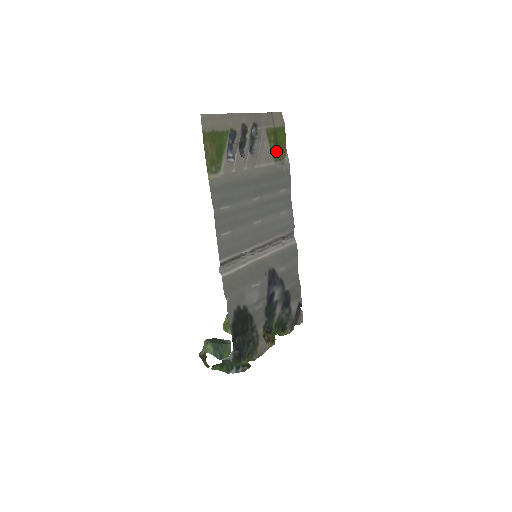
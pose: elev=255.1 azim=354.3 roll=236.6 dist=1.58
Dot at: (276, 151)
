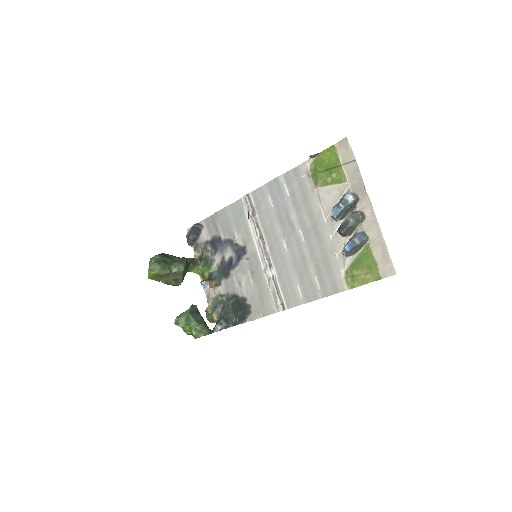
Dot at: (320, 174)
